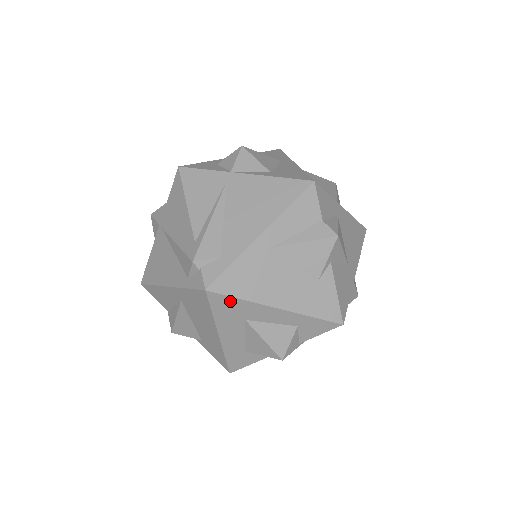
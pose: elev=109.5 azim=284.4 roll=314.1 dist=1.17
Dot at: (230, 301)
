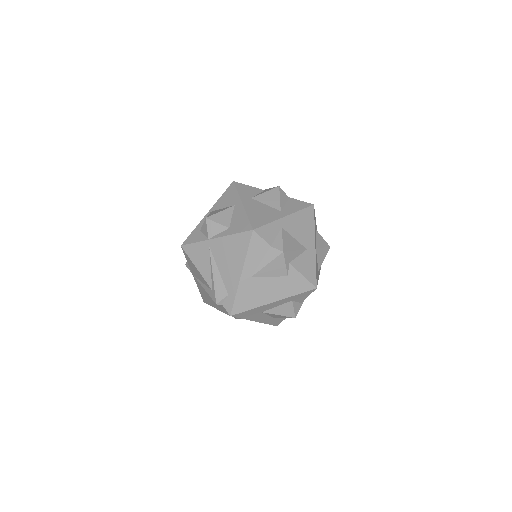
Dot at: (246, 312)
